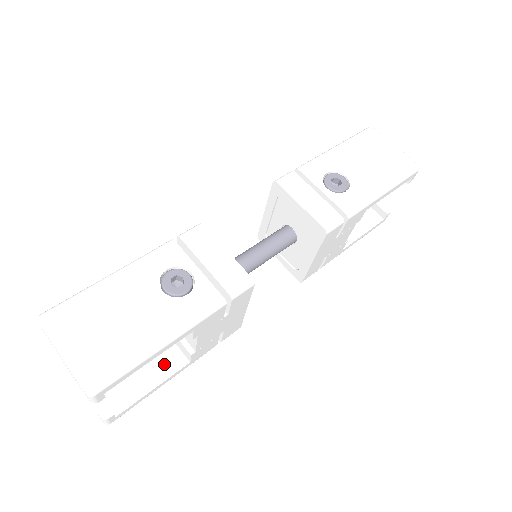
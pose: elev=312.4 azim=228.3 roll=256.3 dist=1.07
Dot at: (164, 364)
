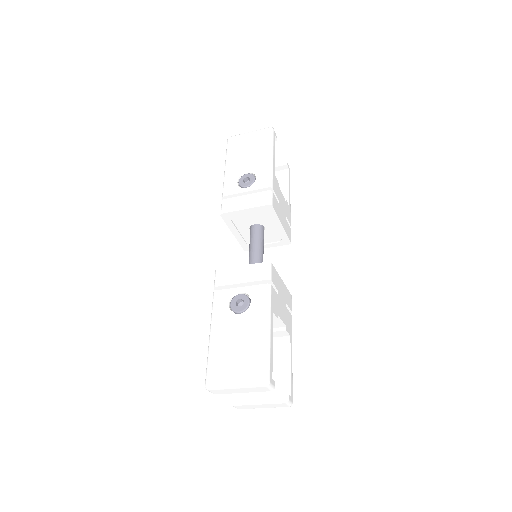
Dot at: (281, 351)
